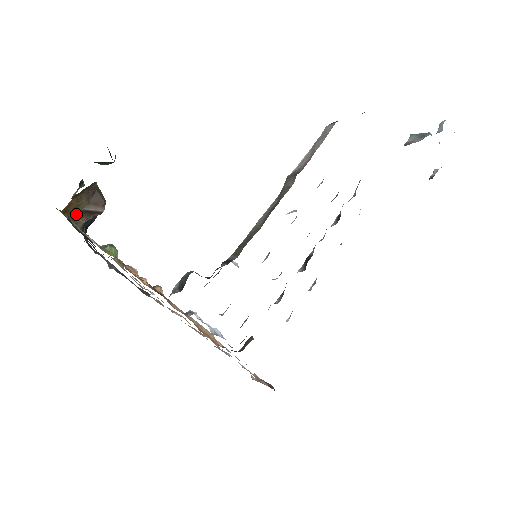
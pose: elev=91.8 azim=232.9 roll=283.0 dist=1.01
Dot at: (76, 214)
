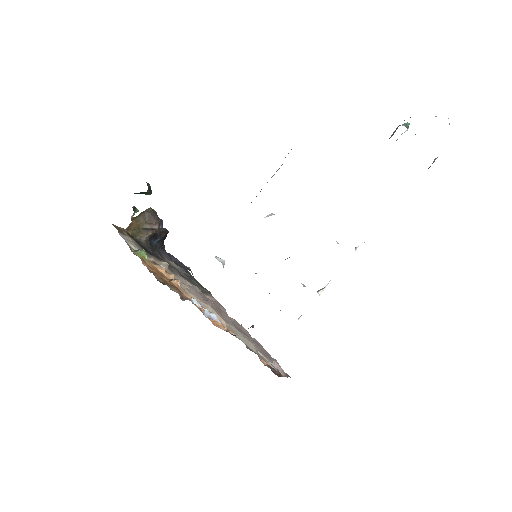
Dot at: (139, 231)
